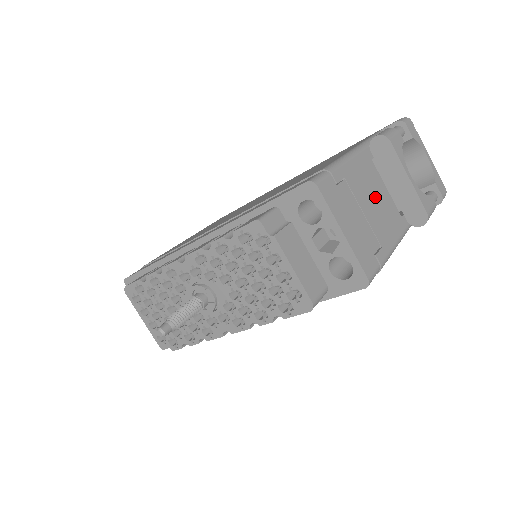
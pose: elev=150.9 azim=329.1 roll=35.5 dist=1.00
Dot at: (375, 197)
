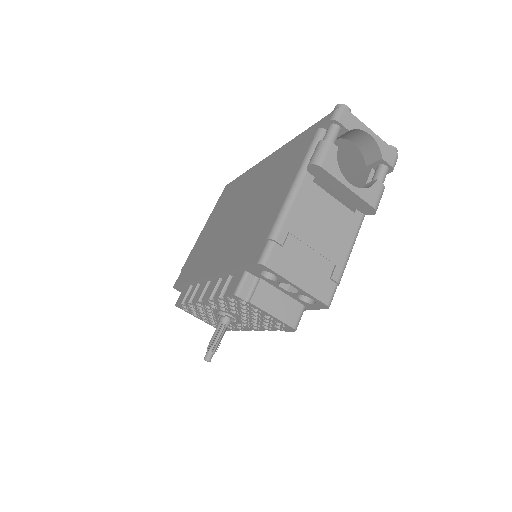
Dot at: (323, 220)
